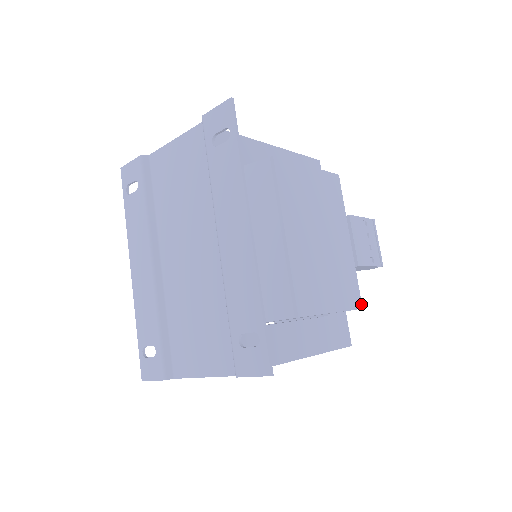
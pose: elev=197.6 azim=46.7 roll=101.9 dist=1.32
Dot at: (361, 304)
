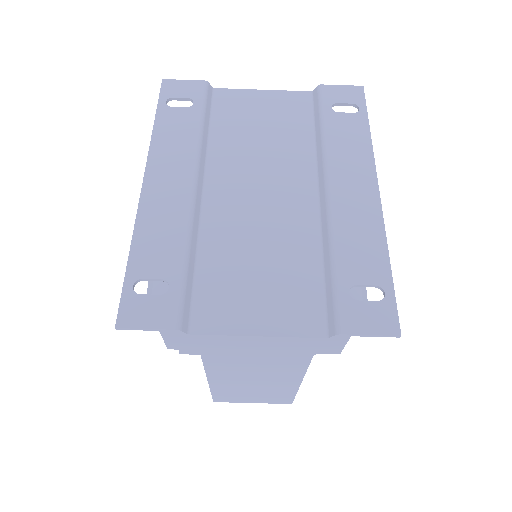
Dot at: occluded
